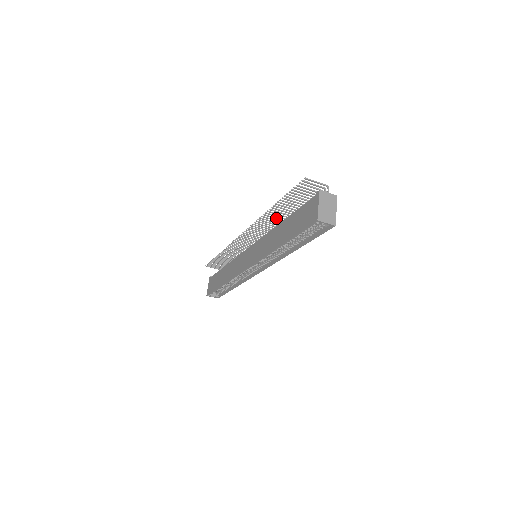
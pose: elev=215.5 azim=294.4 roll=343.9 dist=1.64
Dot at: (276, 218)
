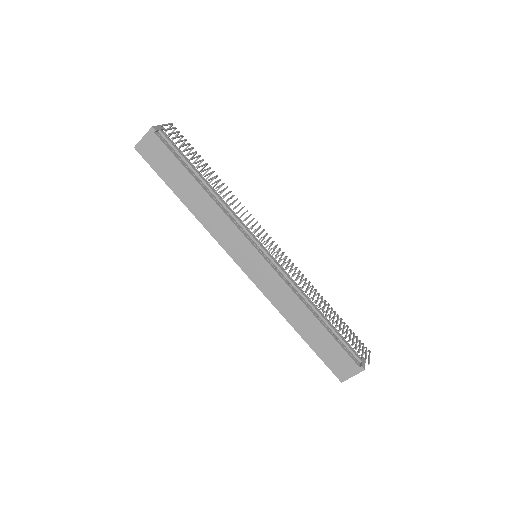
Dot at: occluded
